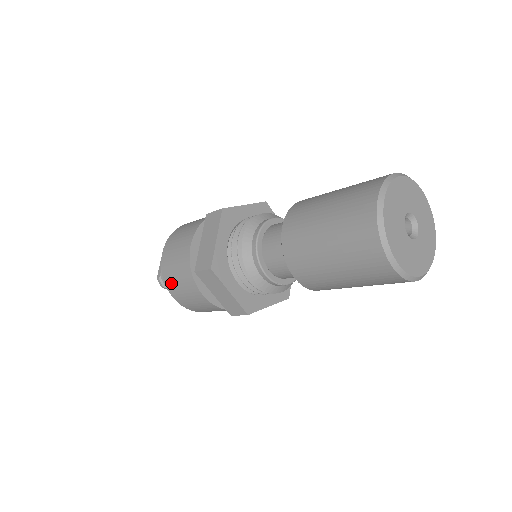
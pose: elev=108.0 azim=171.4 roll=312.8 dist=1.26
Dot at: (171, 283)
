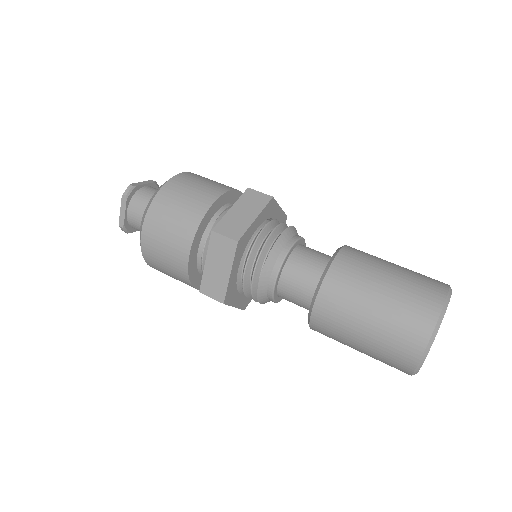
Dot at: (155, 266)
